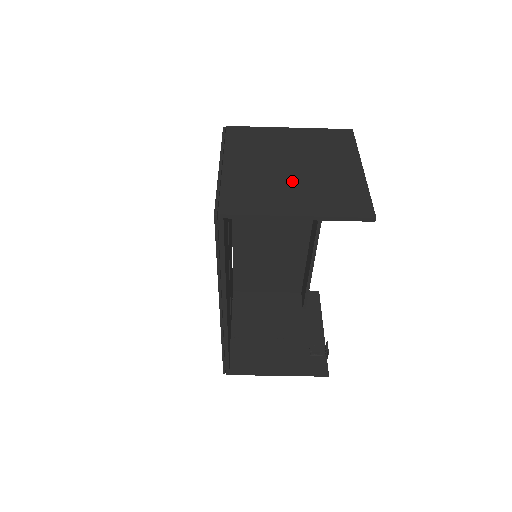
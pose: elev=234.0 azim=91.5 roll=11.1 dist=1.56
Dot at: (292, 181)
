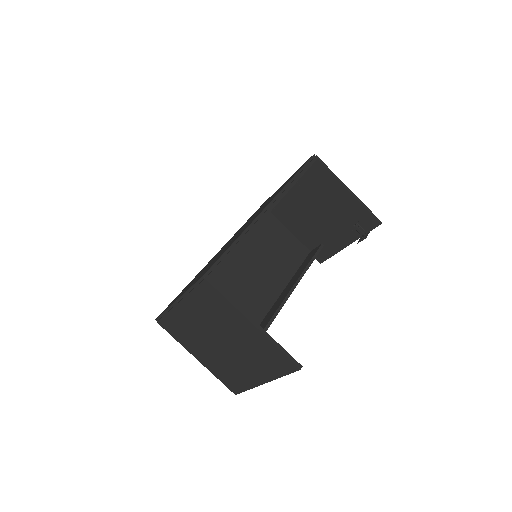
Dot at: (327, 205)
